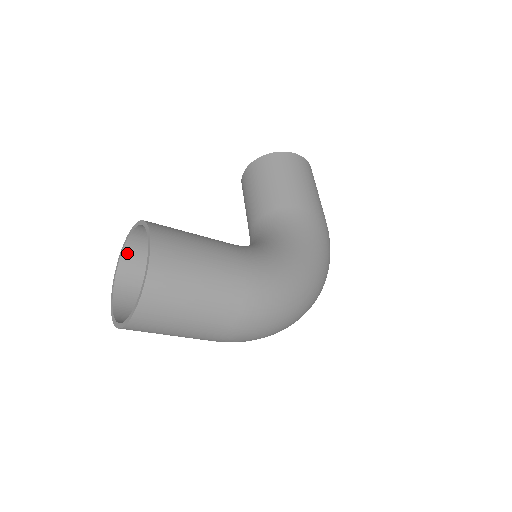
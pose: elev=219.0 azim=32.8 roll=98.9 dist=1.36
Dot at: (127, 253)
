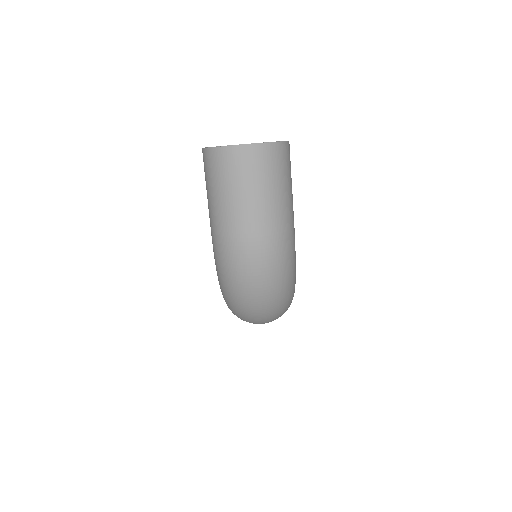
Dot at: occluded
